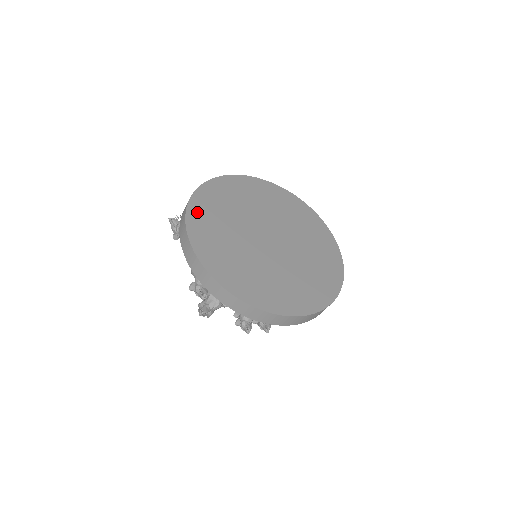
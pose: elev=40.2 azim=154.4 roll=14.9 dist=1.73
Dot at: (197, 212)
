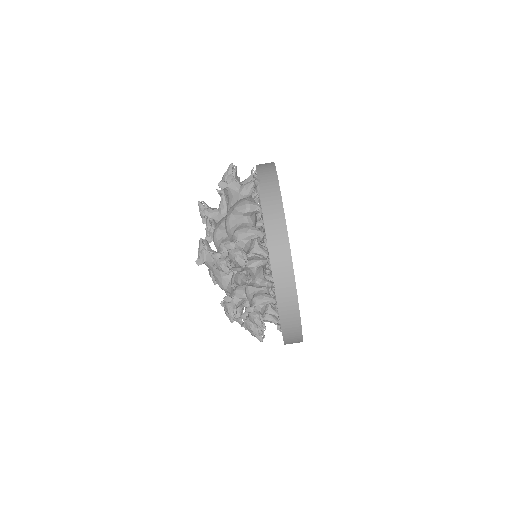
Dot at: occluded
